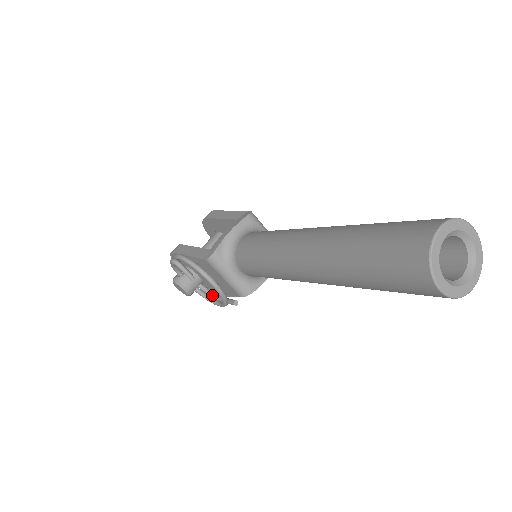
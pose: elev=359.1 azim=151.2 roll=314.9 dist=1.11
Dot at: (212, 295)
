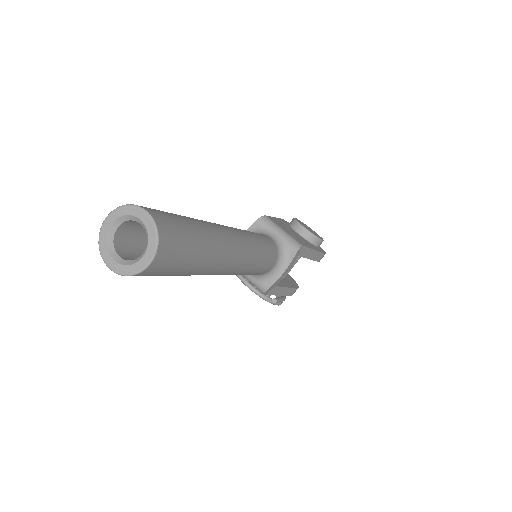
Dot at: occluded
